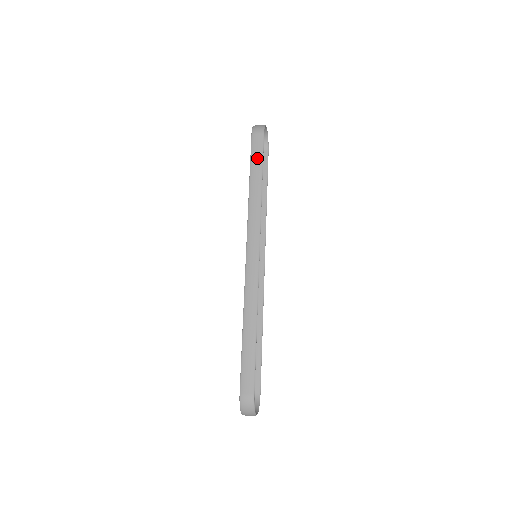
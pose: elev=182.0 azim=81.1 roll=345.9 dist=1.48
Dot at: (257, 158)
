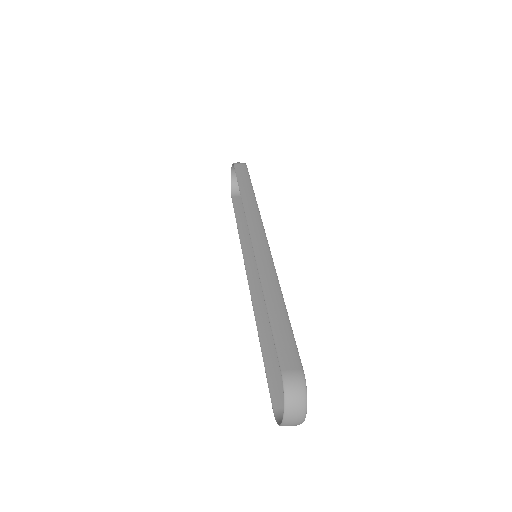
Dot at: (244, 177)
